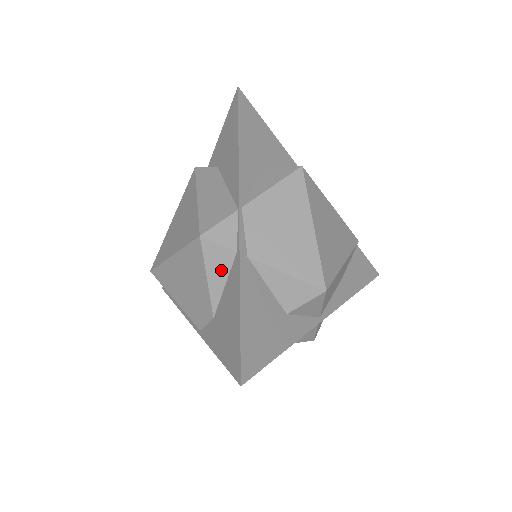
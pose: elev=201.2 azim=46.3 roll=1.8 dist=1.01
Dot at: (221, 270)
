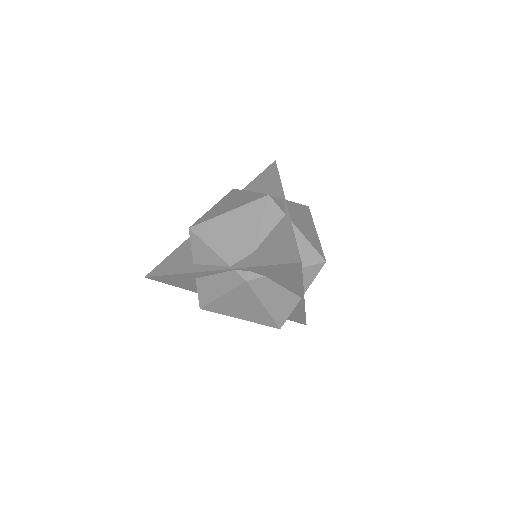
Dot at: (272, 221)
